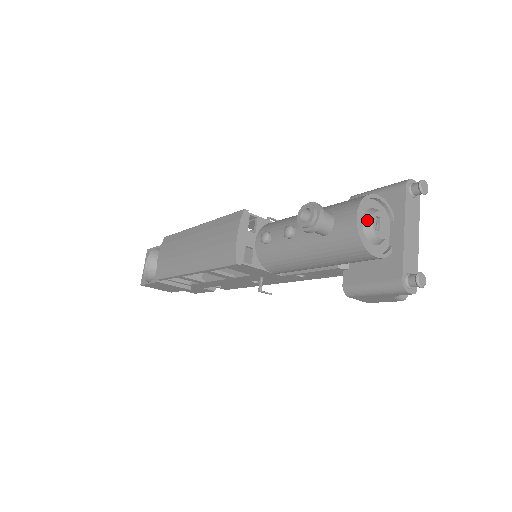
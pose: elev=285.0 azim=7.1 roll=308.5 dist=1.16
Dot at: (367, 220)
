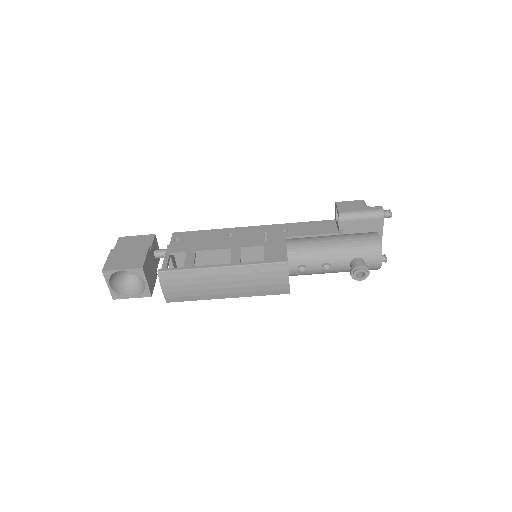
Dot at: occluded
